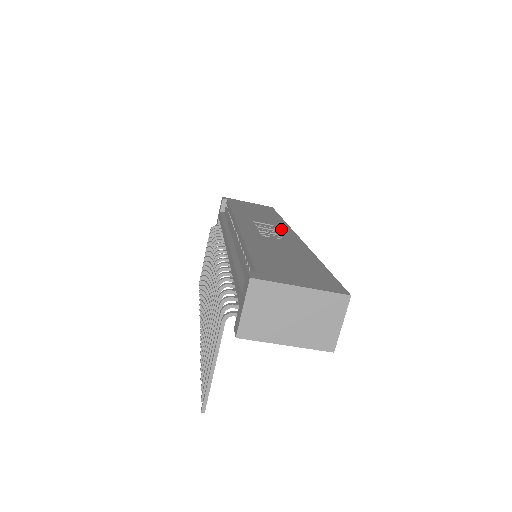
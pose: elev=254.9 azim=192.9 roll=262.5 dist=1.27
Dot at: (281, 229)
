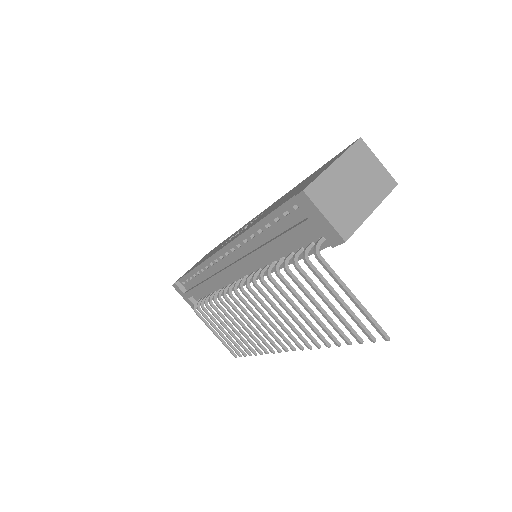
Dot at: occluded
